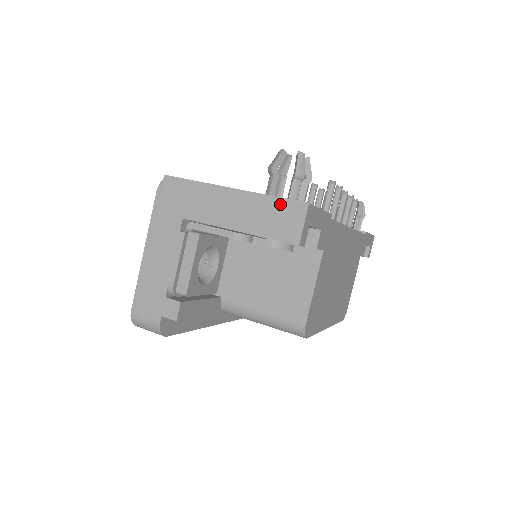
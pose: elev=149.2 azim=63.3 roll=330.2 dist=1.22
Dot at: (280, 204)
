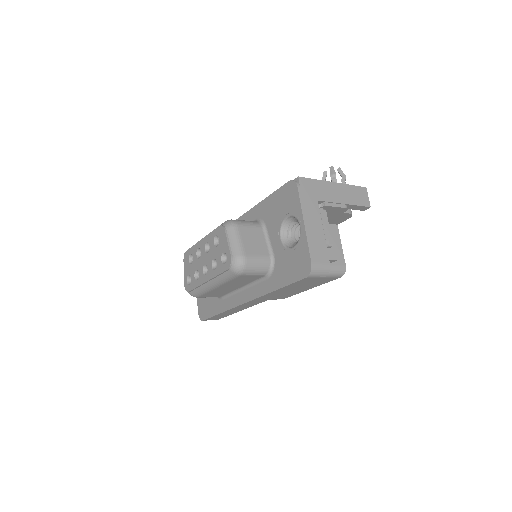
Dot at: (357, 189)
